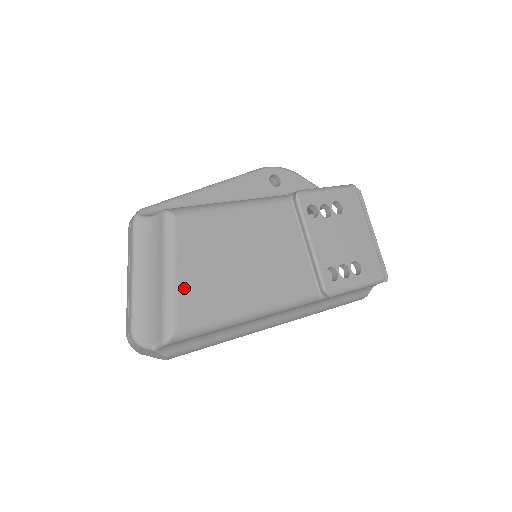
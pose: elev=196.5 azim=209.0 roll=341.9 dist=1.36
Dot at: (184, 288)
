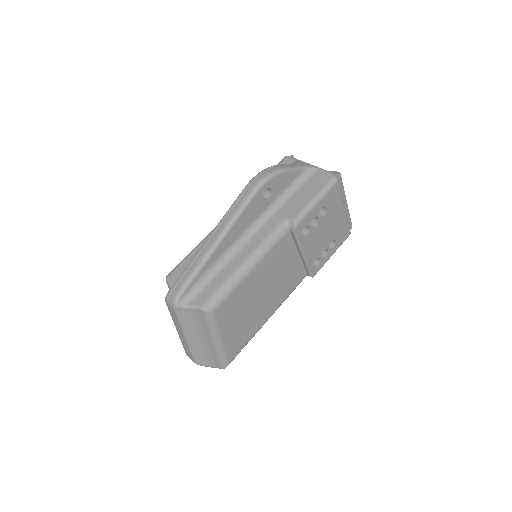
Dot at: (229, 343)
